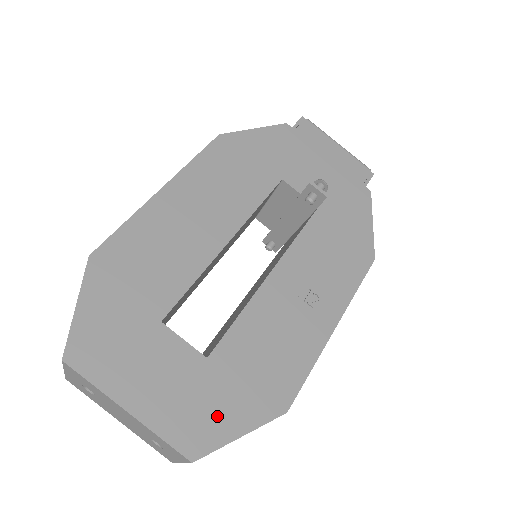
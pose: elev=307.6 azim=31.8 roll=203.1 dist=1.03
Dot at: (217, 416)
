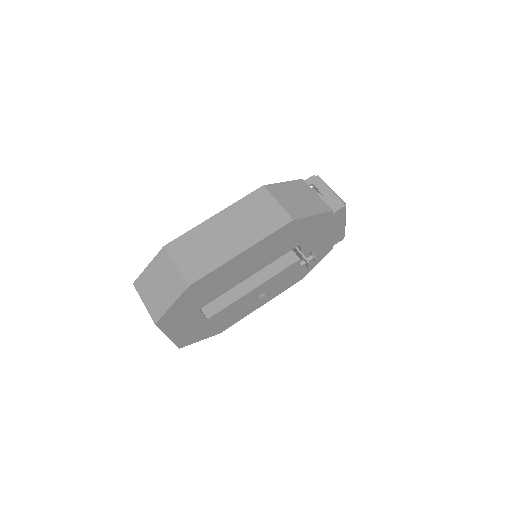
Dot at: (197, 336)
